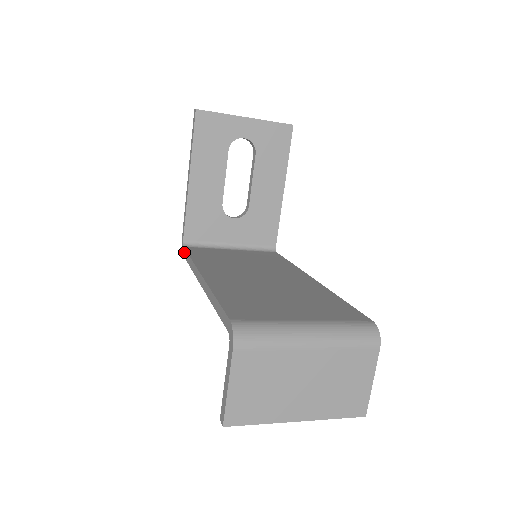
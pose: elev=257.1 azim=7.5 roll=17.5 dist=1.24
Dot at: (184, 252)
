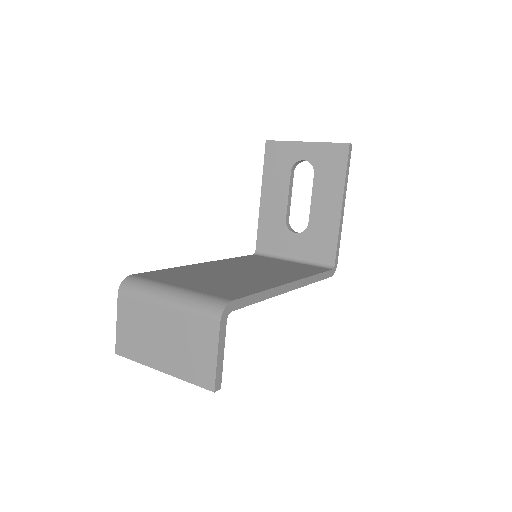
Dot at: occluded
